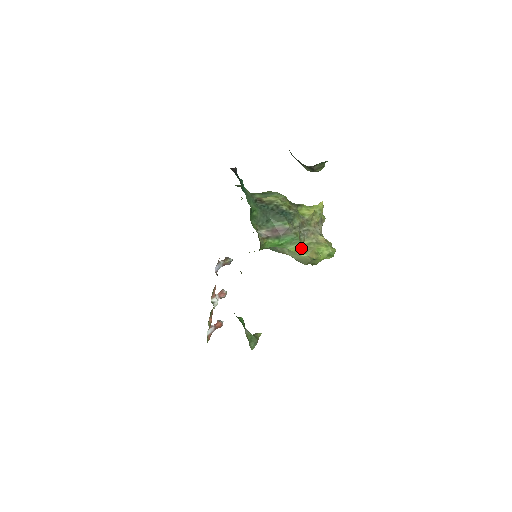
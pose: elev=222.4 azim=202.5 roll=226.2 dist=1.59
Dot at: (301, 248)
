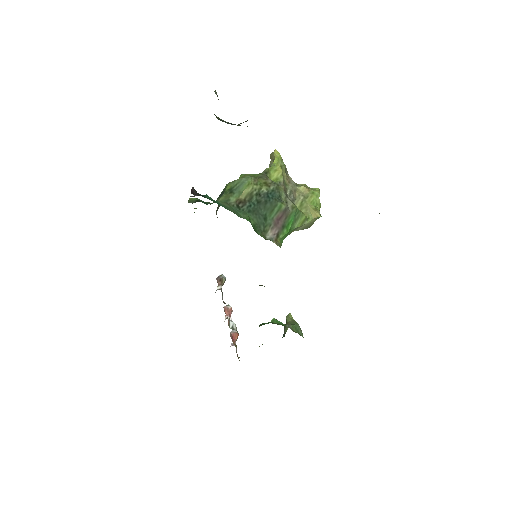
Dot at: (305, 217)
